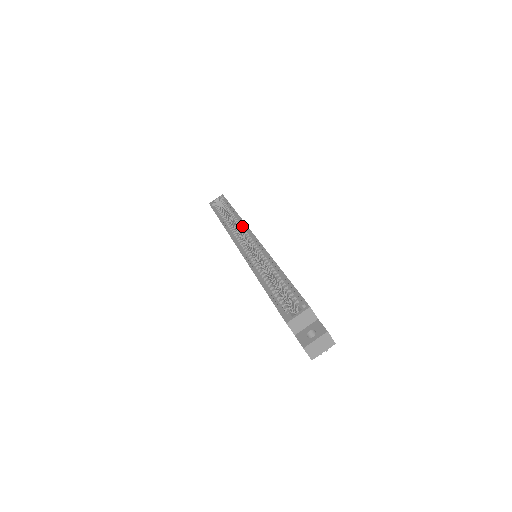
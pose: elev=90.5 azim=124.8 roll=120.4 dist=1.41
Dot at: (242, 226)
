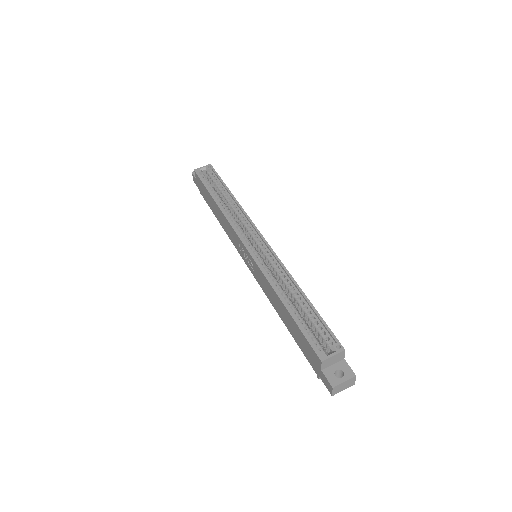
Dot at: (244, 218)
